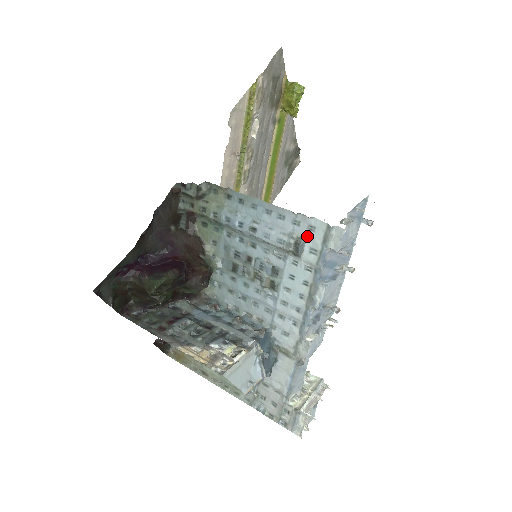
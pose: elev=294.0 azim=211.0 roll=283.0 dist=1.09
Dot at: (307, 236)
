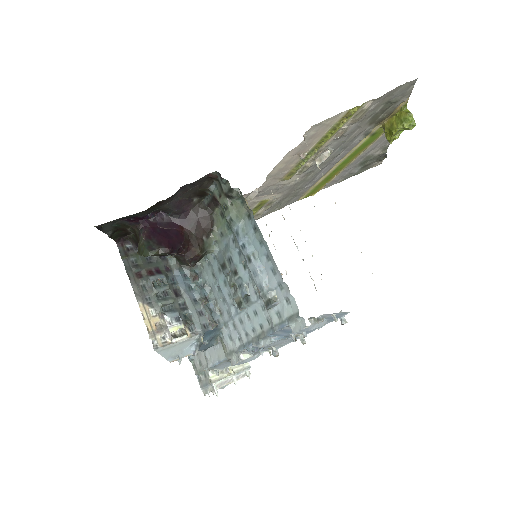
Dot at: (281, 302)
